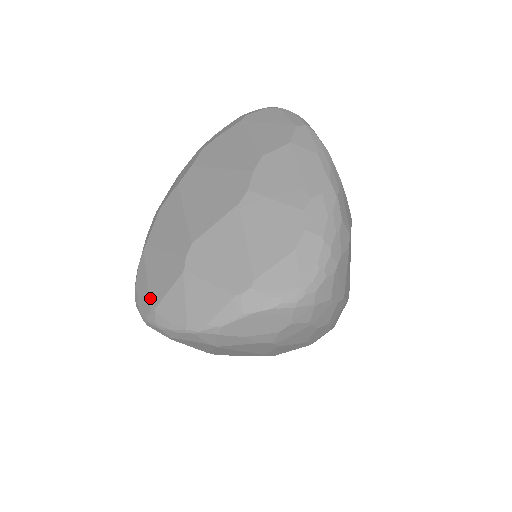
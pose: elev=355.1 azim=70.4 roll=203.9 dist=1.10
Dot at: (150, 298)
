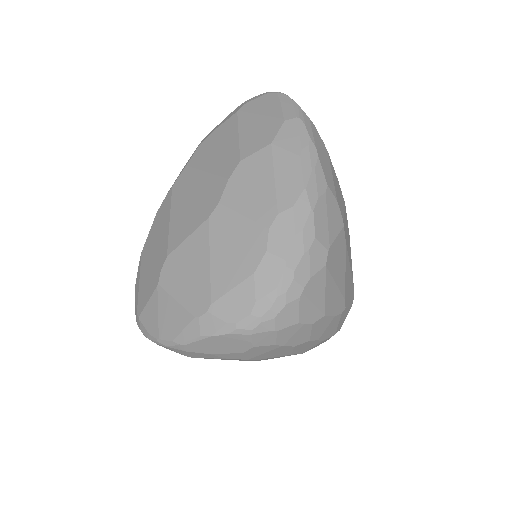
Dot at: (138, 304)
